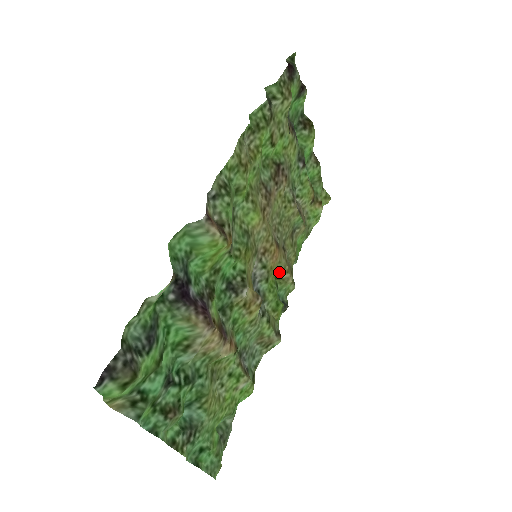
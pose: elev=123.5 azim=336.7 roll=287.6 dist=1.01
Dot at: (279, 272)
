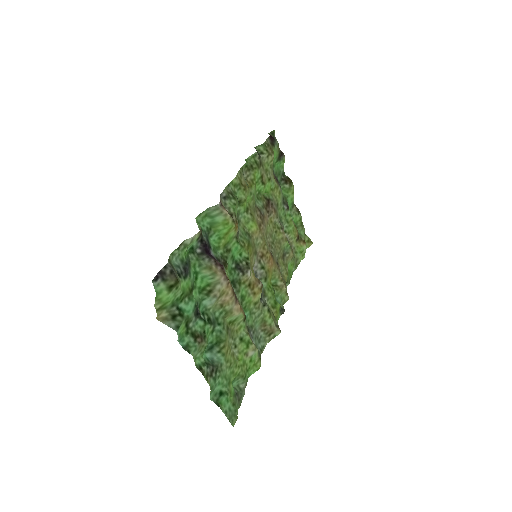
Dot at: (275, 280)
